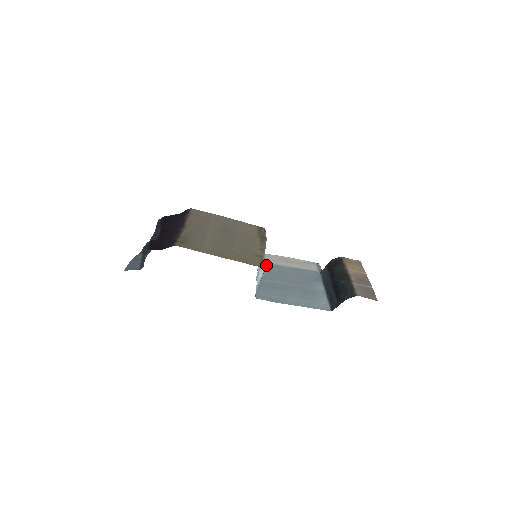
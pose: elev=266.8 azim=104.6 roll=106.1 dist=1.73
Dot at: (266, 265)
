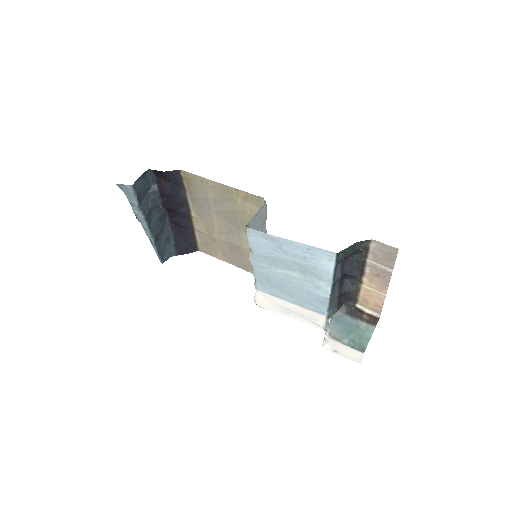
Dot at: (263, 288)
